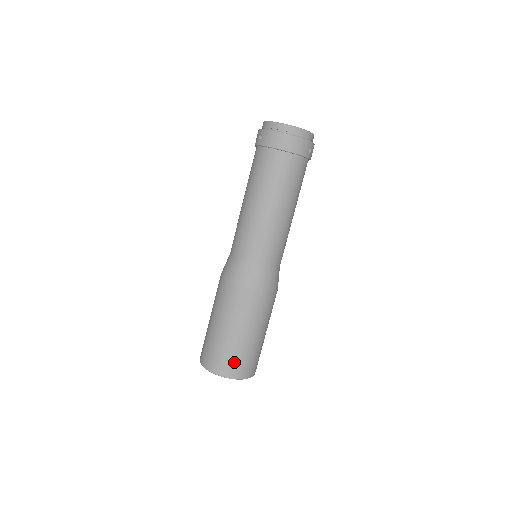
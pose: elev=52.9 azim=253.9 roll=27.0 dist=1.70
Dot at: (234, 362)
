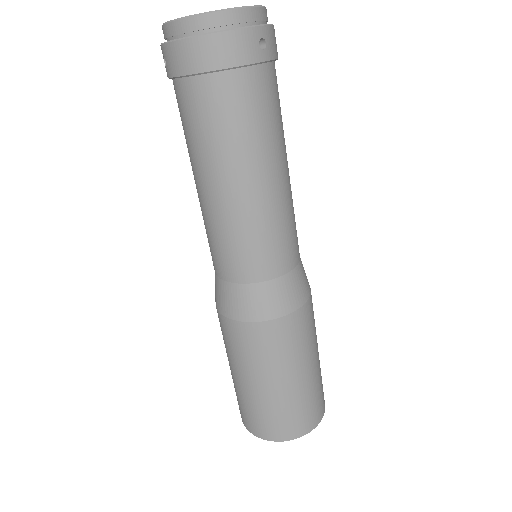
Dot at: (279, 421)
